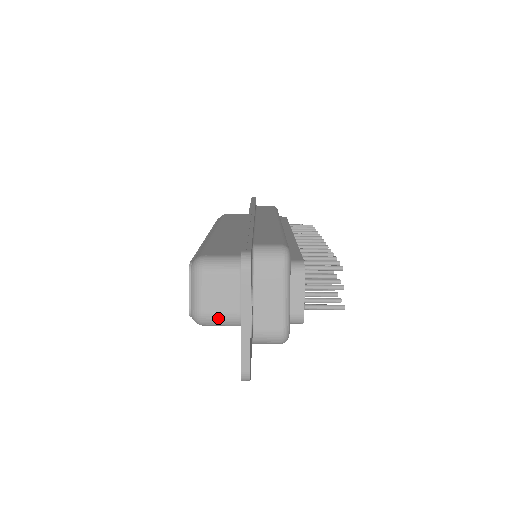
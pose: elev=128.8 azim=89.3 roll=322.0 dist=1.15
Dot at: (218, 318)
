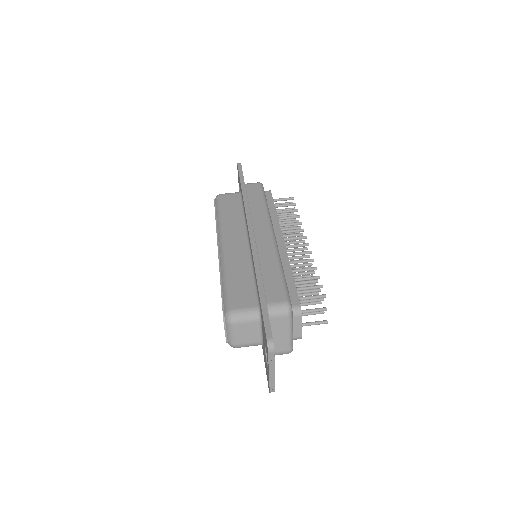
Dot at: (247, 346)
